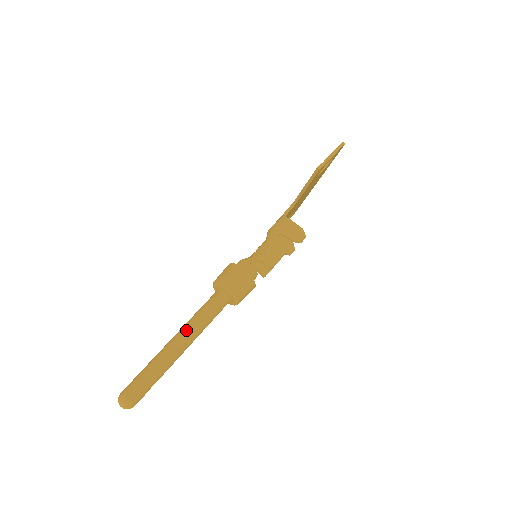
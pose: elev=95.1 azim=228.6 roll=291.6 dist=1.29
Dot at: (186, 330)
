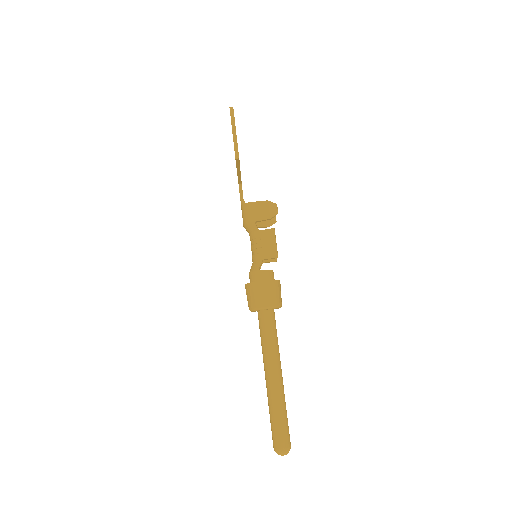
Dot at: (269, 365)
